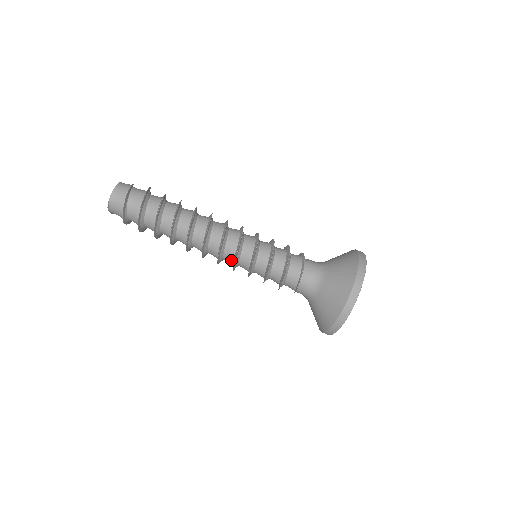
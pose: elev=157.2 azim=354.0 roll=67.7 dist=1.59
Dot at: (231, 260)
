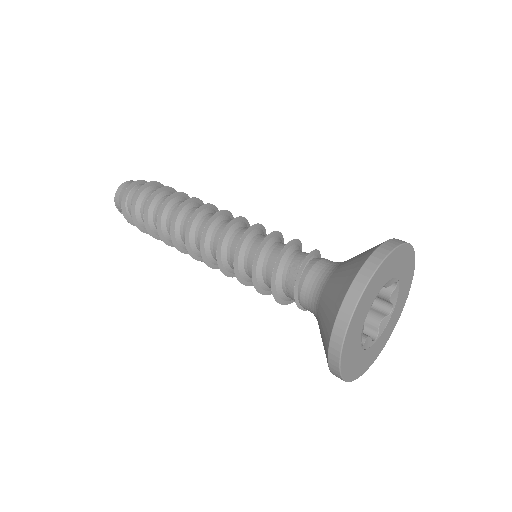
Dot at: occluded
